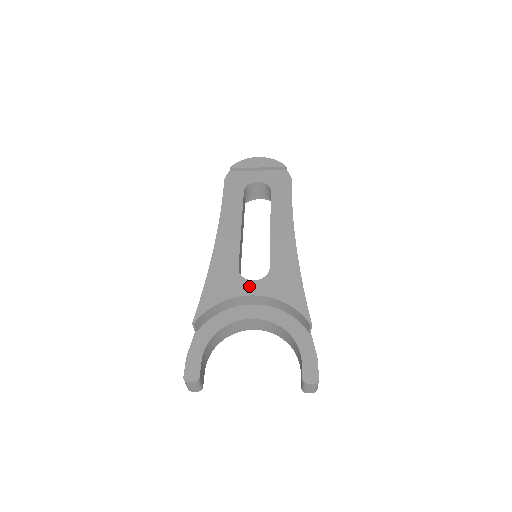
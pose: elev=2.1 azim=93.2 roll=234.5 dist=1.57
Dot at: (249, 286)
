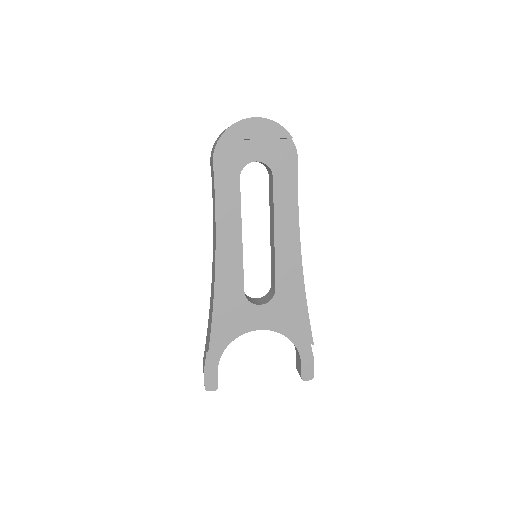
Dot at: (257, 312)
